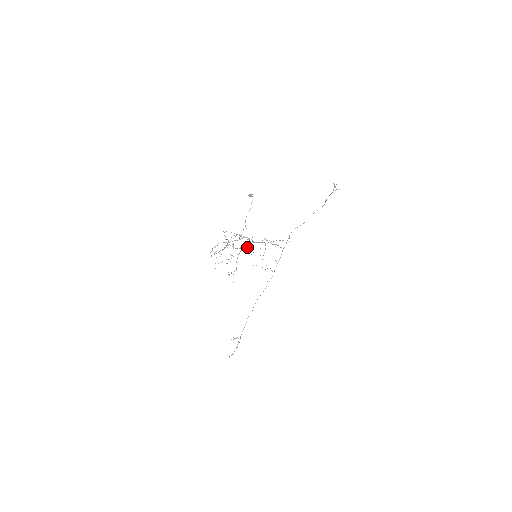
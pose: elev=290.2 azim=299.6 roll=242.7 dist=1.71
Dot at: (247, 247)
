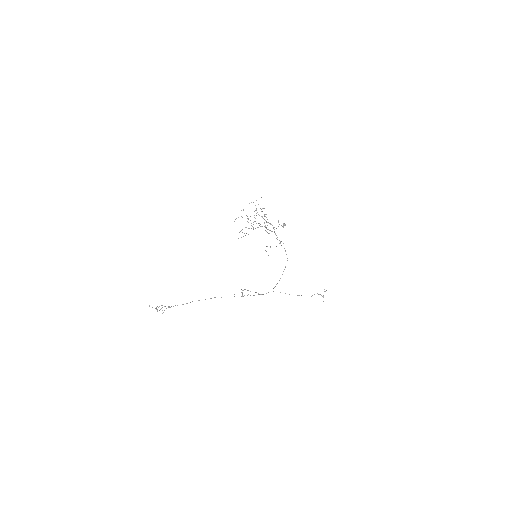
Dot at: (269, 230)
